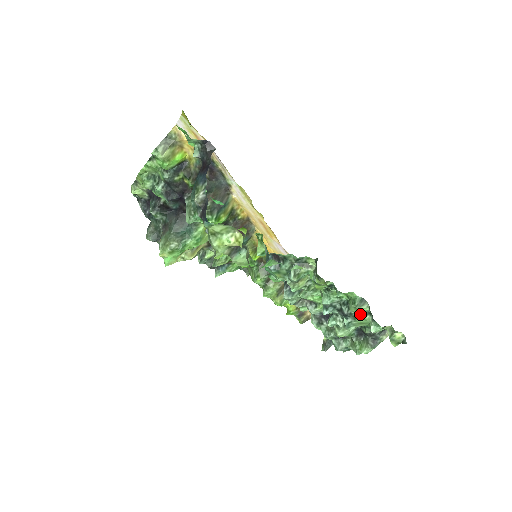
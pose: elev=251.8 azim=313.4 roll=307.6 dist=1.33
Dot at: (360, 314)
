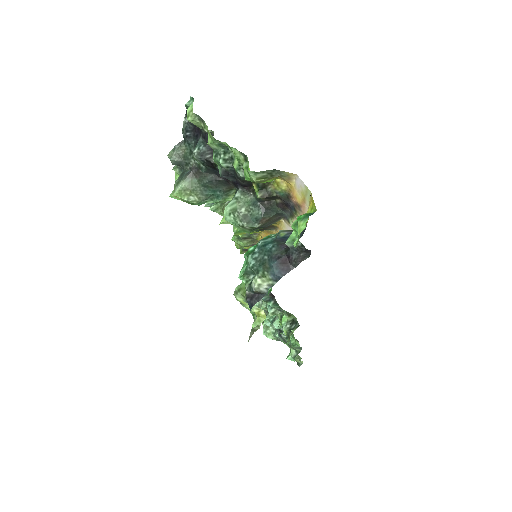
Dot at: (290, 346)
